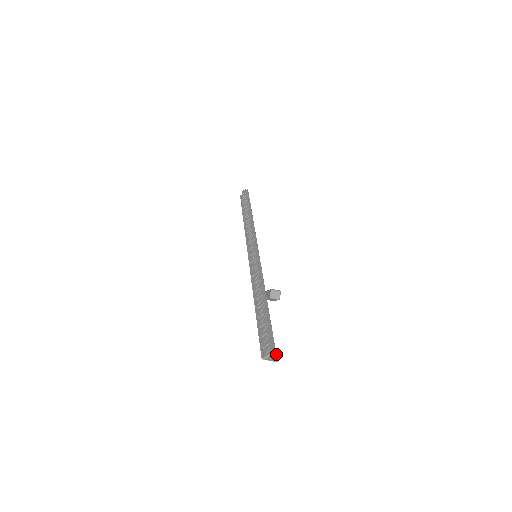
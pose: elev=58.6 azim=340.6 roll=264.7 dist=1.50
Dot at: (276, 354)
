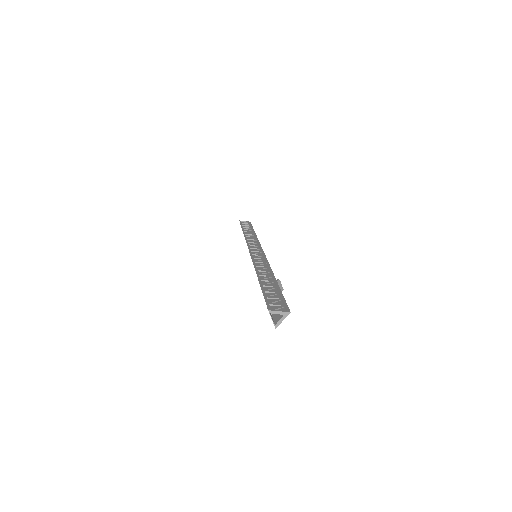
Dot at: (275, 322)
